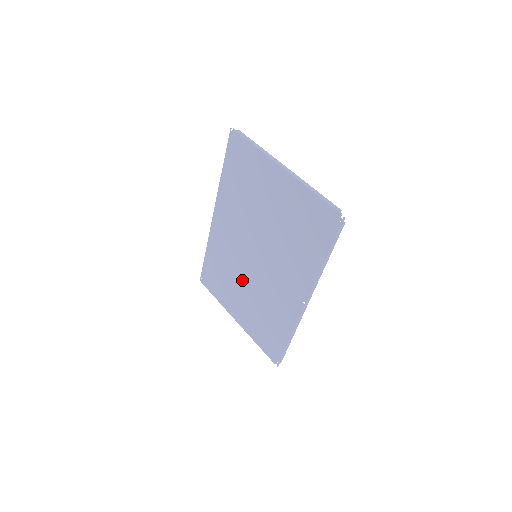
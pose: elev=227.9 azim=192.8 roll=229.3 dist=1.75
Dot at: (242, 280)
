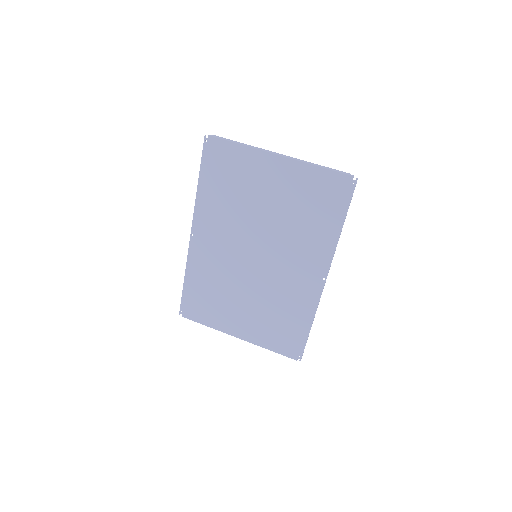
Dot at: (241, 289)
